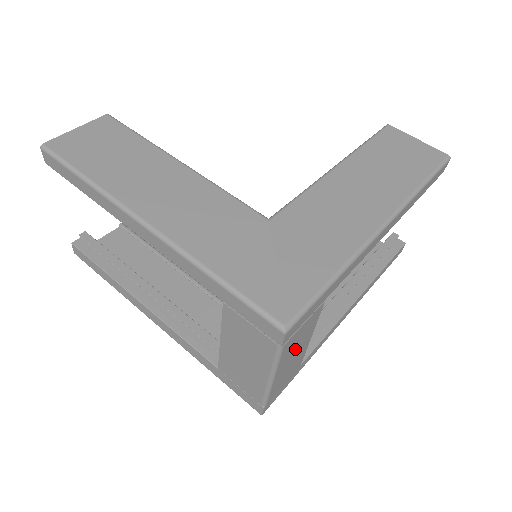
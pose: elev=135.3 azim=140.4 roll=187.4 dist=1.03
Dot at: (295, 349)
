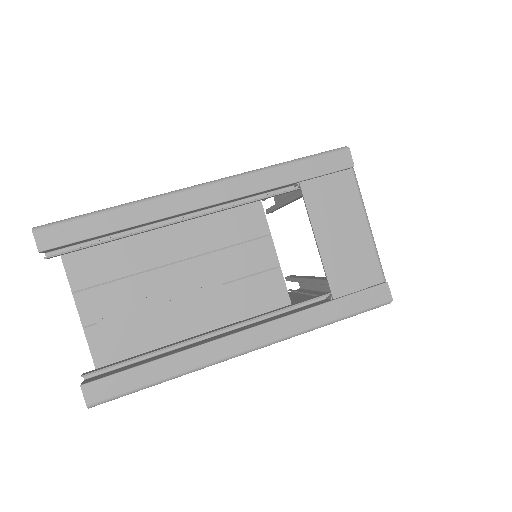
Dot at: occluded
